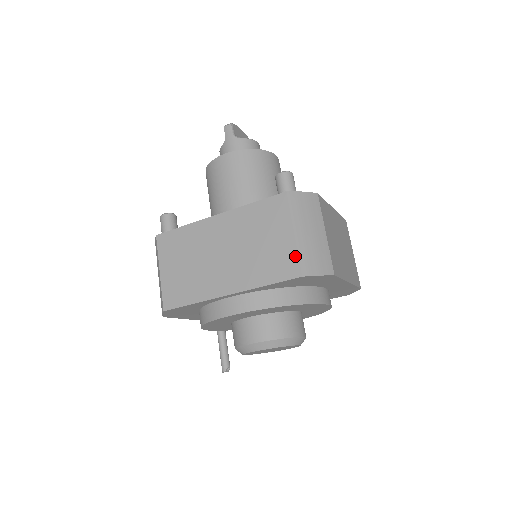
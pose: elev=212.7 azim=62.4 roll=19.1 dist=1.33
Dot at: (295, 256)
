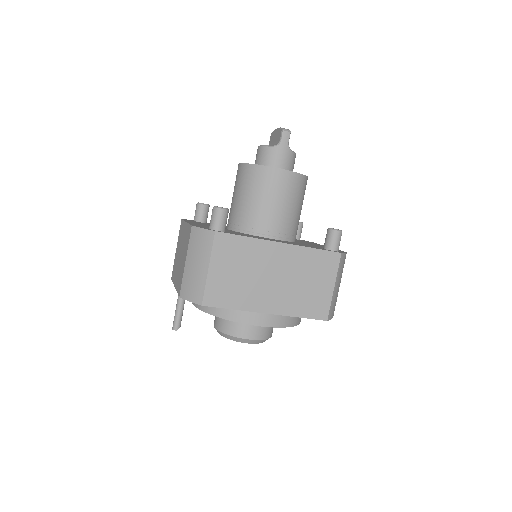
Dot at: (328, 304)
